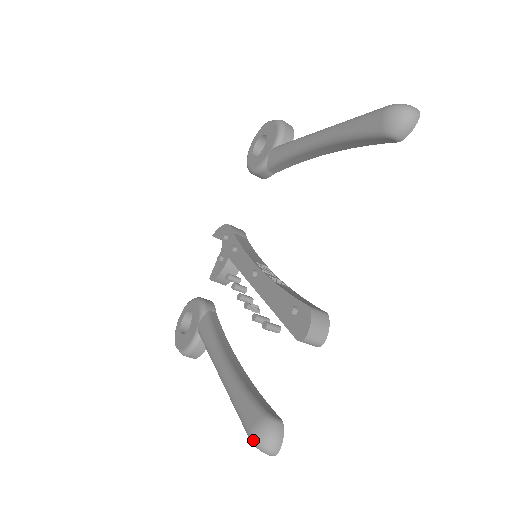
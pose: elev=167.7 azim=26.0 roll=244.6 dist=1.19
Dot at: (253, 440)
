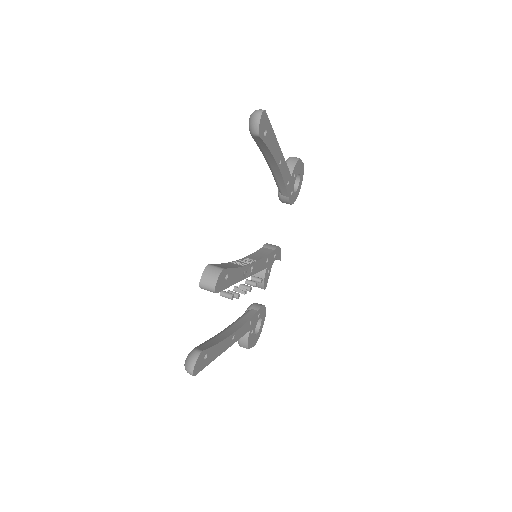
Dot at: occluded
